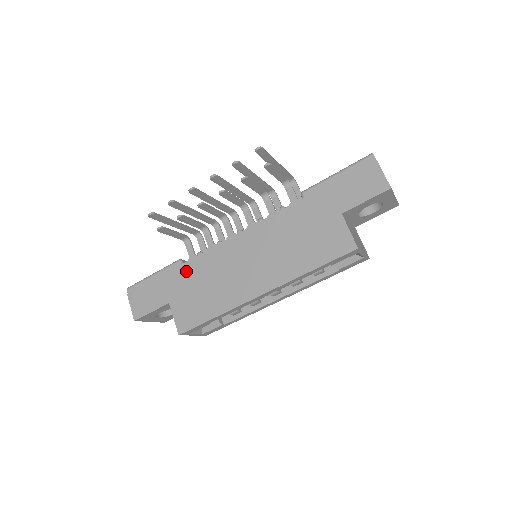
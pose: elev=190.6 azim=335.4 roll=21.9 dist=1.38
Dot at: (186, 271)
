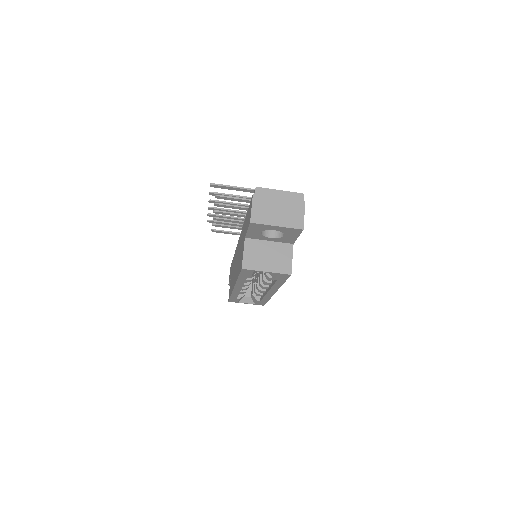
Dot at: occluded
